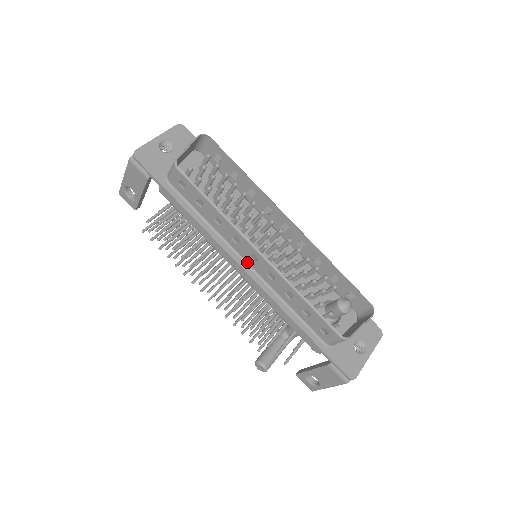
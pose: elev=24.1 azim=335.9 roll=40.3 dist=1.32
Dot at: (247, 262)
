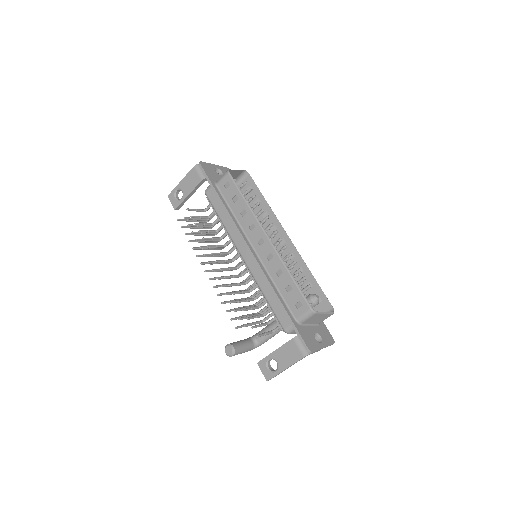
Dot at: (254, 247)
